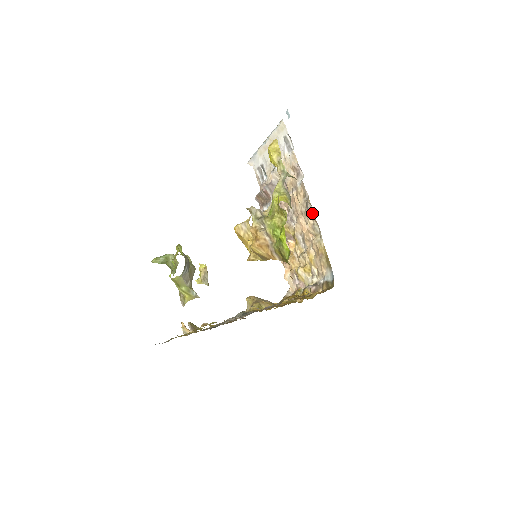
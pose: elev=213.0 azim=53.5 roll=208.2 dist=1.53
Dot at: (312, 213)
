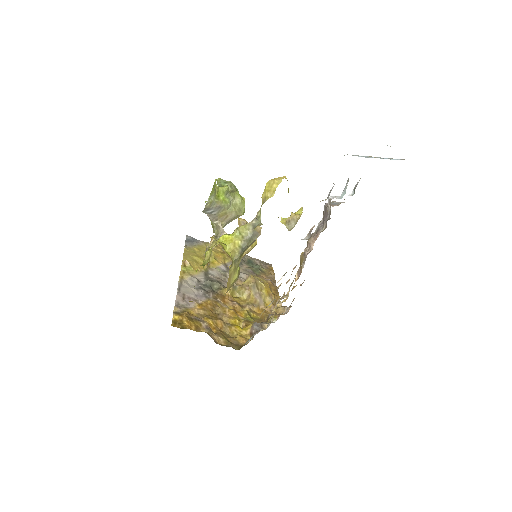
Dot at: (281, 278)
